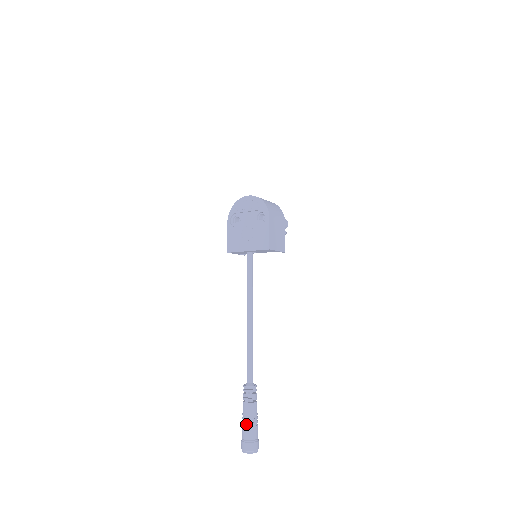
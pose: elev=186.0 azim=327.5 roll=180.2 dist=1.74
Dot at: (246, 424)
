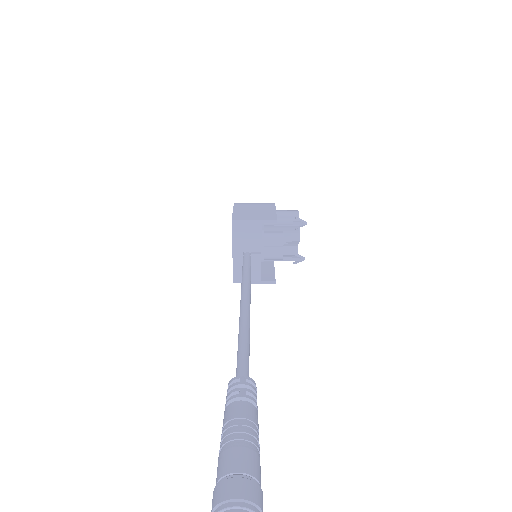
Dot at: (220, 452)
